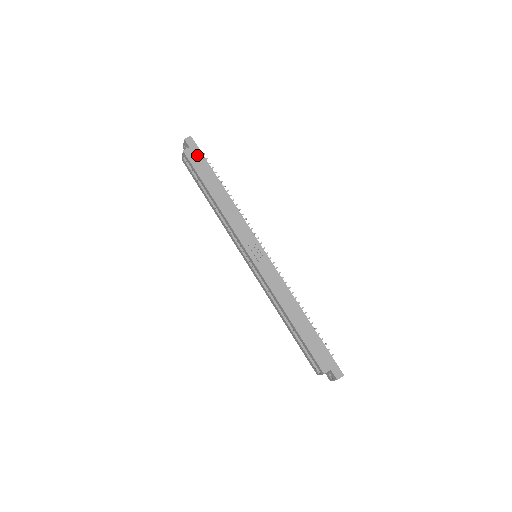
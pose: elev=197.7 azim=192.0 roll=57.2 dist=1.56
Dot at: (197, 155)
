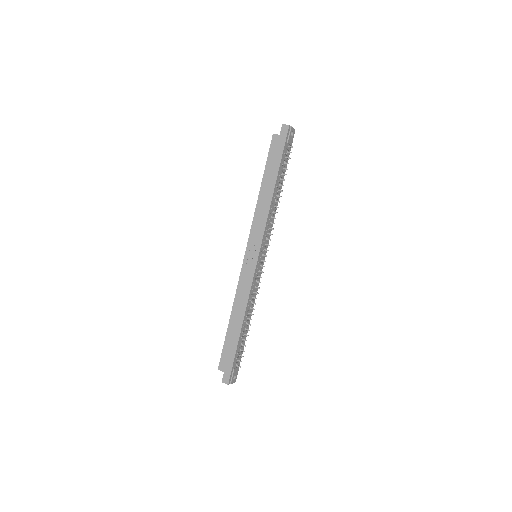
Dot at: (279, 145)
